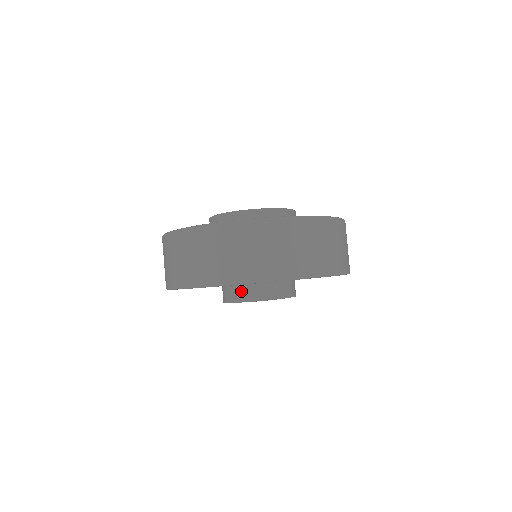
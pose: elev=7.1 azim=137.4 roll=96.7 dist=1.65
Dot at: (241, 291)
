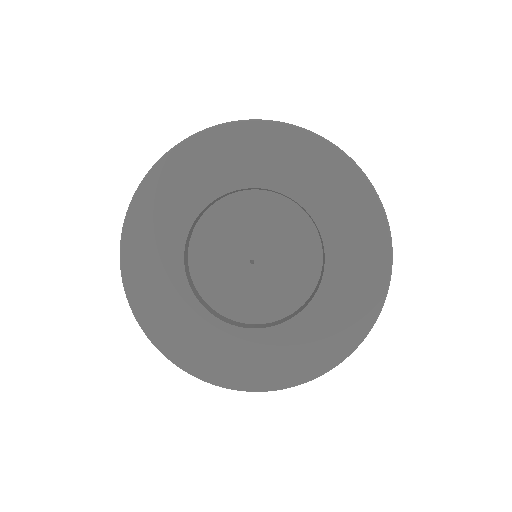
Dot at: occluded
